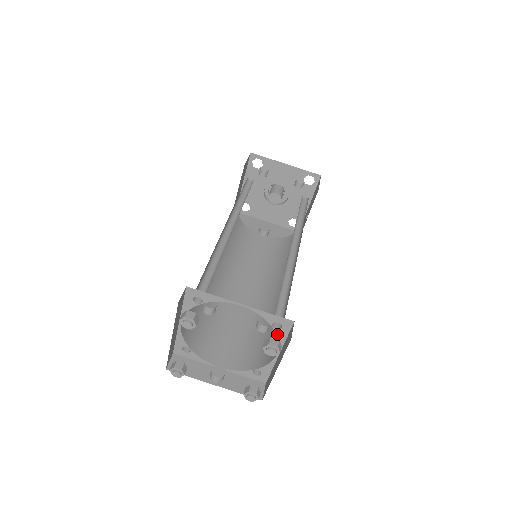
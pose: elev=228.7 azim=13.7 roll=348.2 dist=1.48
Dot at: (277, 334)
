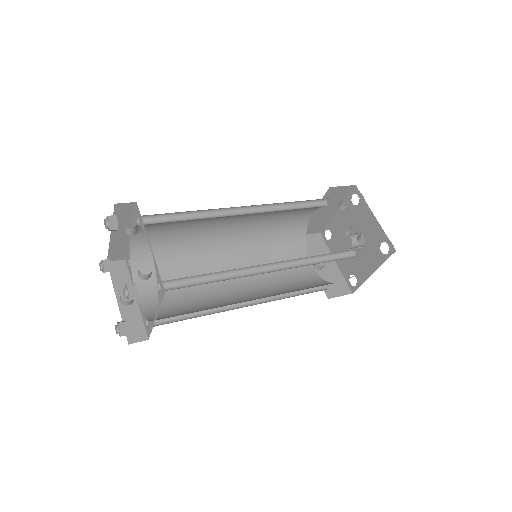
Dot at: (158, 295)
